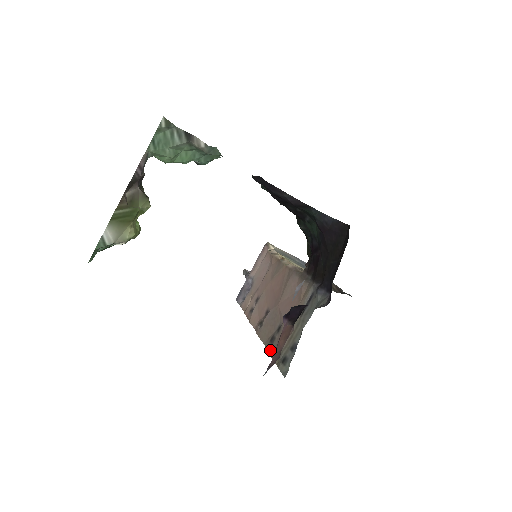
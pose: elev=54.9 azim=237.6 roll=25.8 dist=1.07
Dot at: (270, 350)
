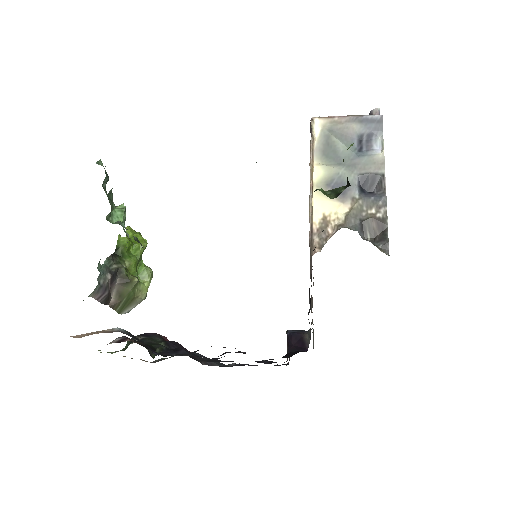
Dot at: occluded
